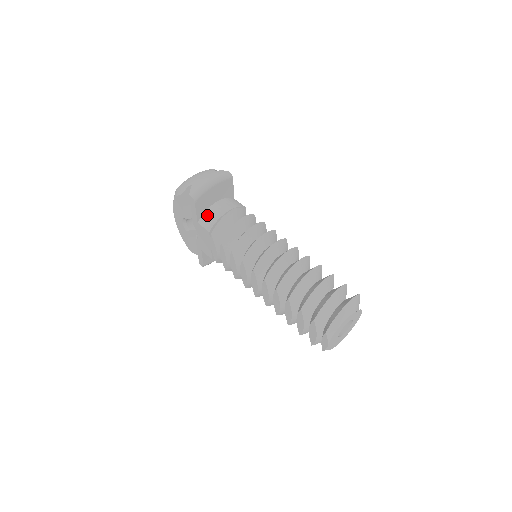
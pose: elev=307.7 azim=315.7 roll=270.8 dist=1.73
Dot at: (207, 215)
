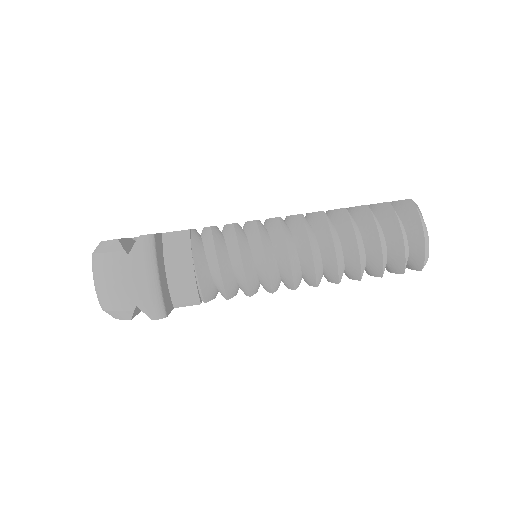
Dot at: (177, 295)
